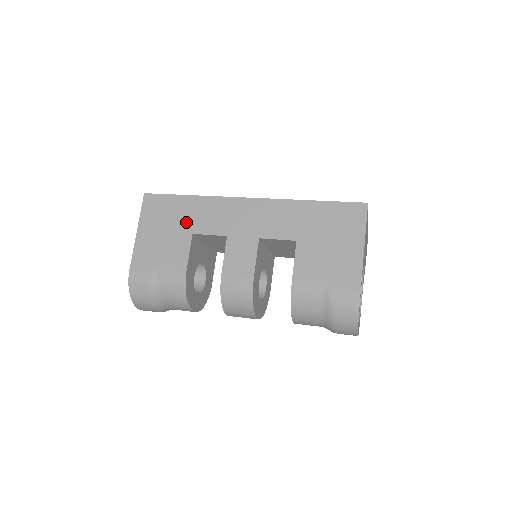
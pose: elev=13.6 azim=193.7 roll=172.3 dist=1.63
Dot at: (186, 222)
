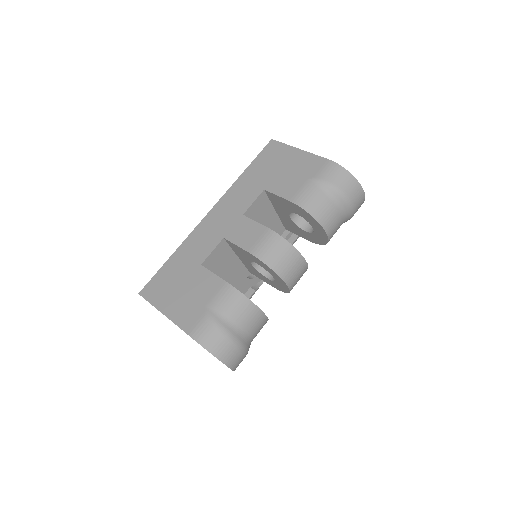
Dot at: (188, 266)
